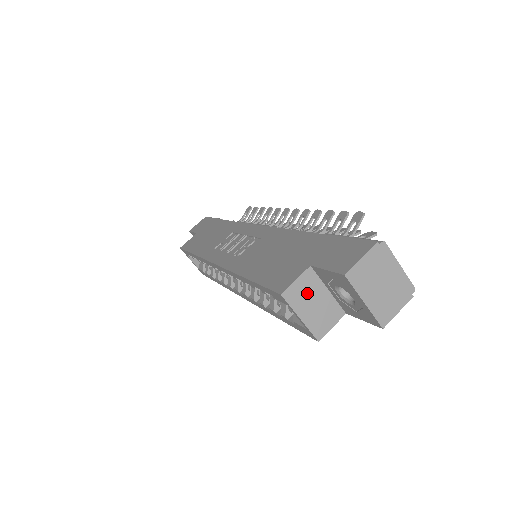
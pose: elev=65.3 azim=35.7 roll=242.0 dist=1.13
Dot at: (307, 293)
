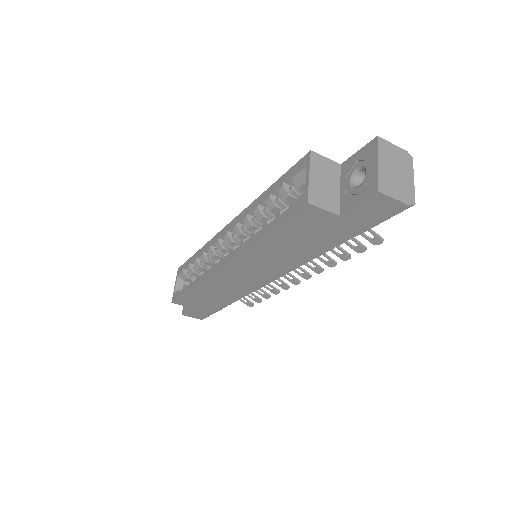
Dot at: (326, 172)
